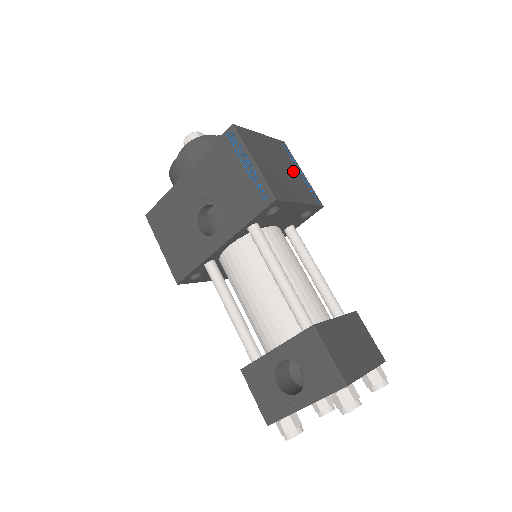
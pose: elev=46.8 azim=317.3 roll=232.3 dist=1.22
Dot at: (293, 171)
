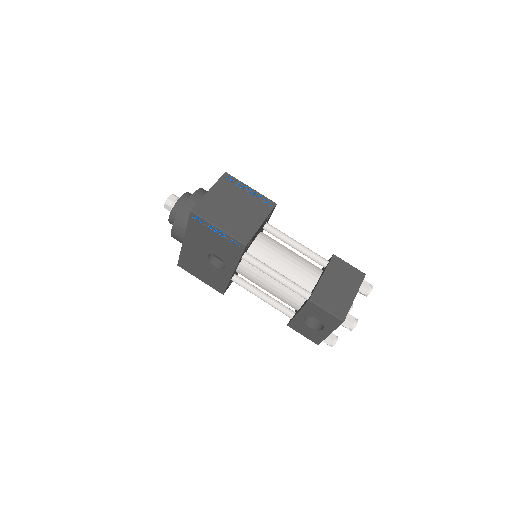
Dot at: (244, 197)
